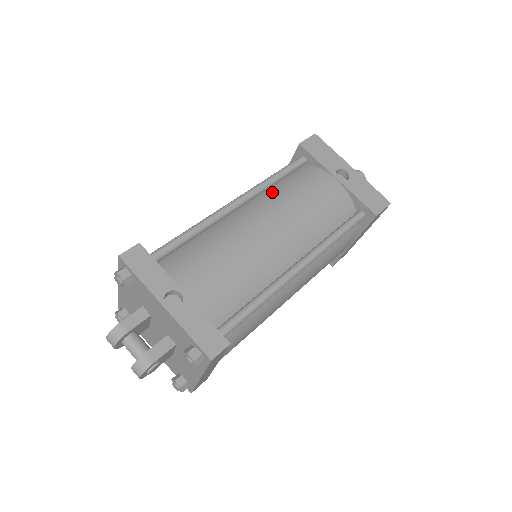
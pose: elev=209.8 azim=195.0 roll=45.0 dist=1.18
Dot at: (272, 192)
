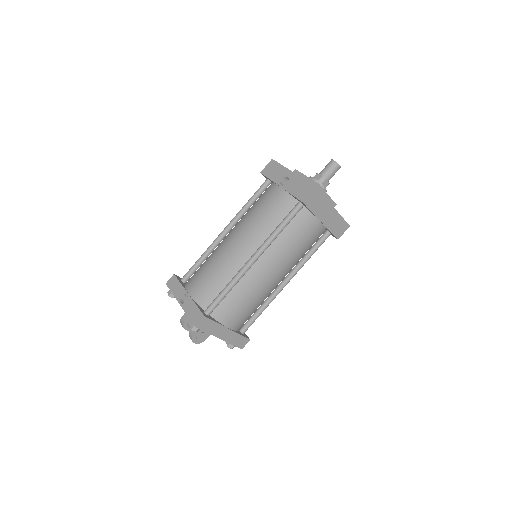
Dot at: (245, 214)
